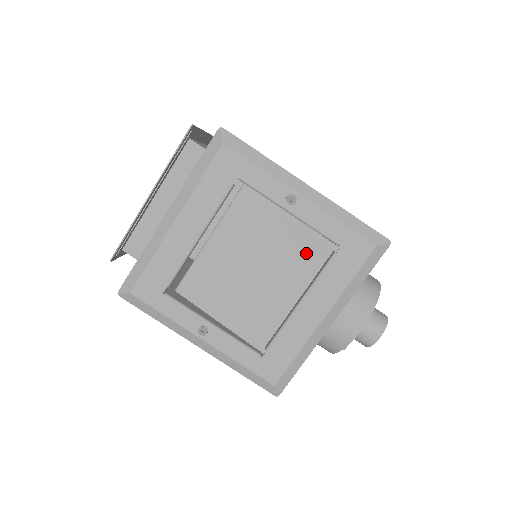
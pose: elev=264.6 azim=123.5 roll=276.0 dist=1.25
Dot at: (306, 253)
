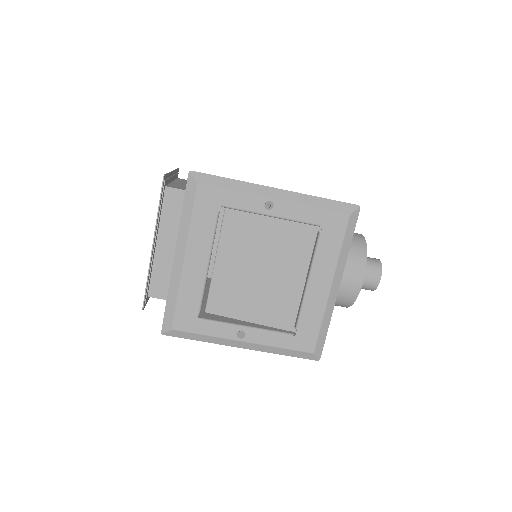
Dot at: (297, 241)
